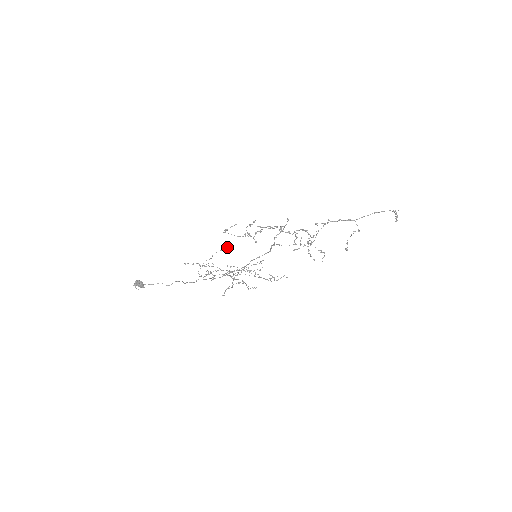
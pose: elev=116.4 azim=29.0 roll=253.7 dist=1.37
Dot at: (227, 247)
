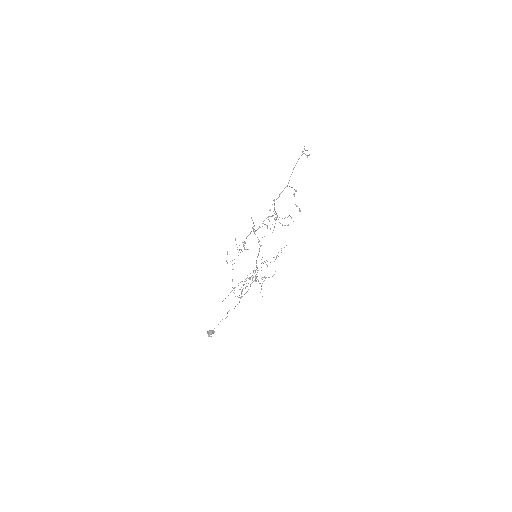
Dot at: (234, 263)
